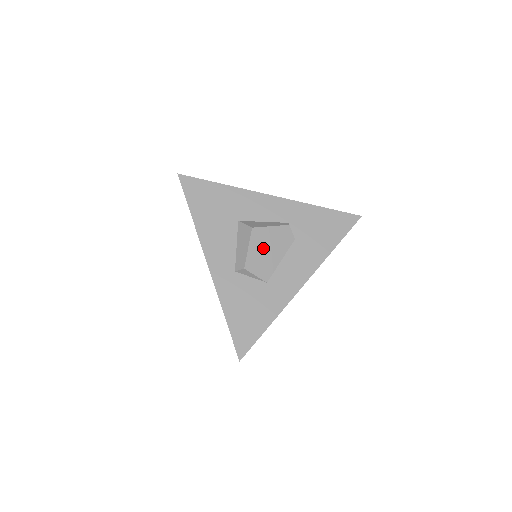
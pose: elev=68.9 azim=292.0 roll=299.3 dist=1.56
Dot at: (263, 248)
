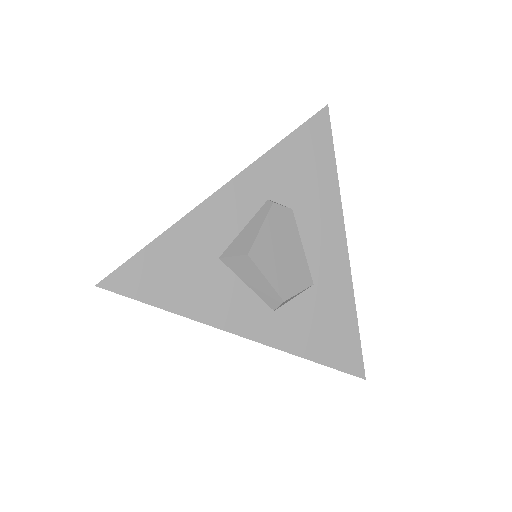
Dot at: (277, 259)
